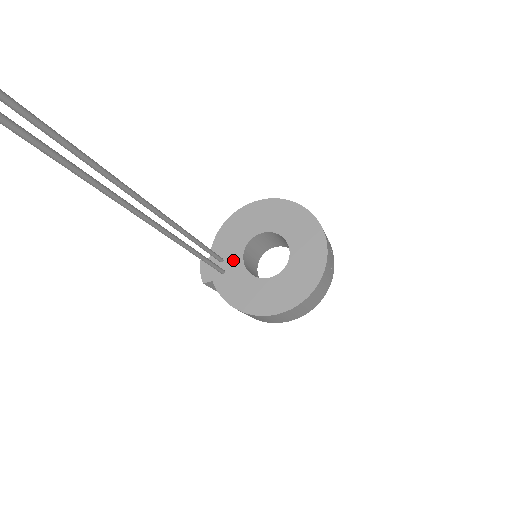
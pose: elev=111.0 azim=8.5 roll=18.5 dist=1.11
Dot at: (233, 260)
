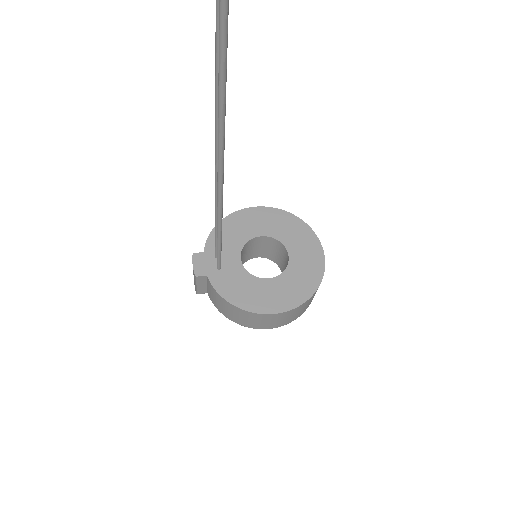
Dot at: (230, 257)
